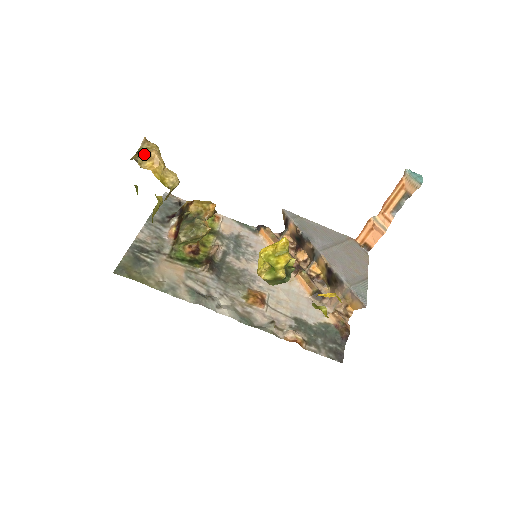
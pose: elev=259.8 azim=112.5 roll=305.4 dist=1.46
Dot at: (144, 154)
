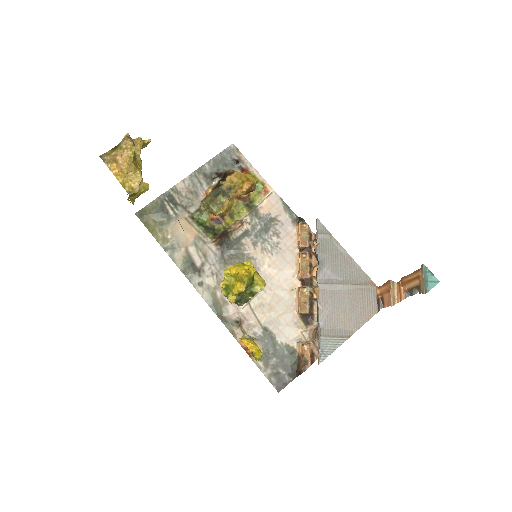
Dot at: (112, 155)
